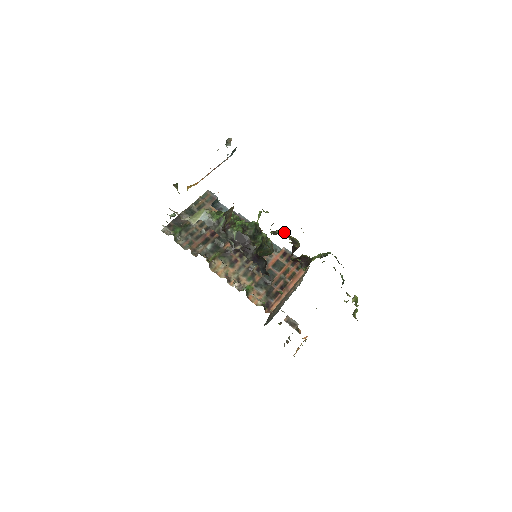
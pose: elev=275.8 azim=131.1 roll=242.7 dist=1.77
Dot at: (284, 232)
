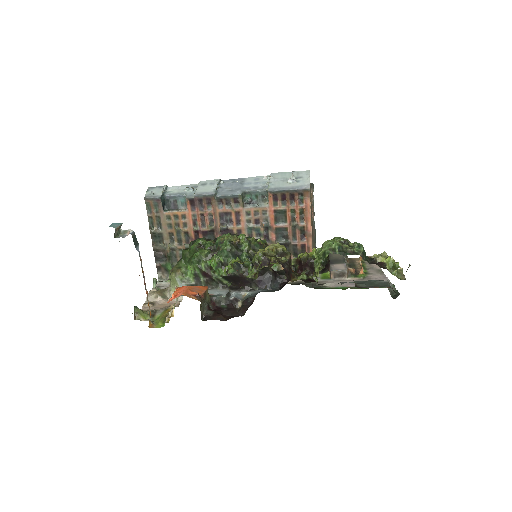
Dot at: (263, 258)
